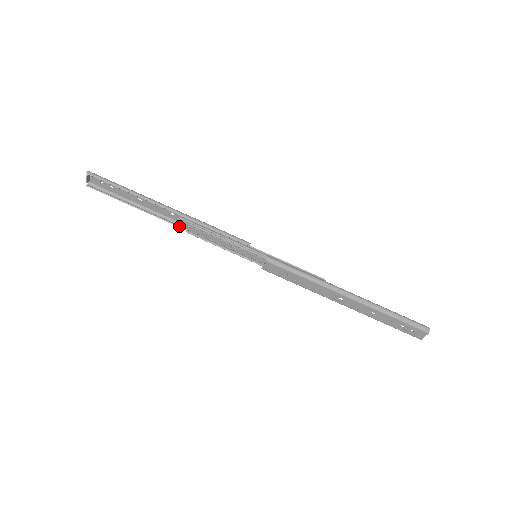
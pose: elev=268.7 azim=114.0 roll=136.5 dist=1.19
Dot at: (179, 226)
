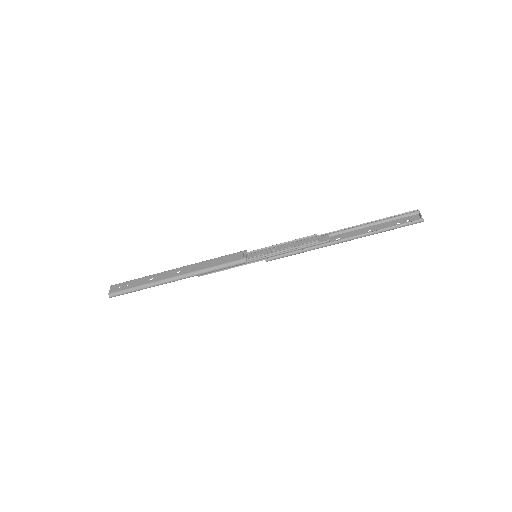
Dot at: occluded
